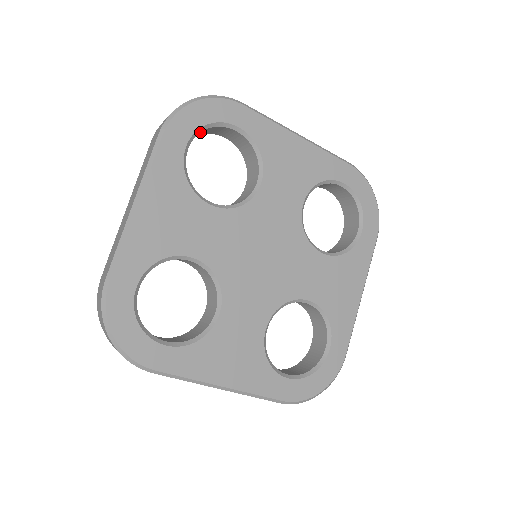
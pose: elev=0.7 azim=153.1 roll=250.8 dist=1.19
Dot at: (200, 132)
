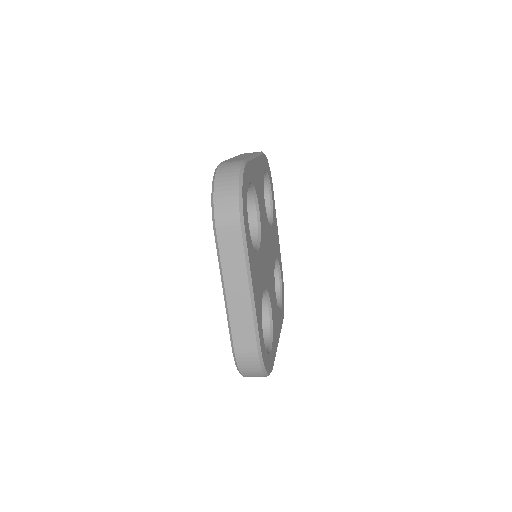
Dot at: occluded
